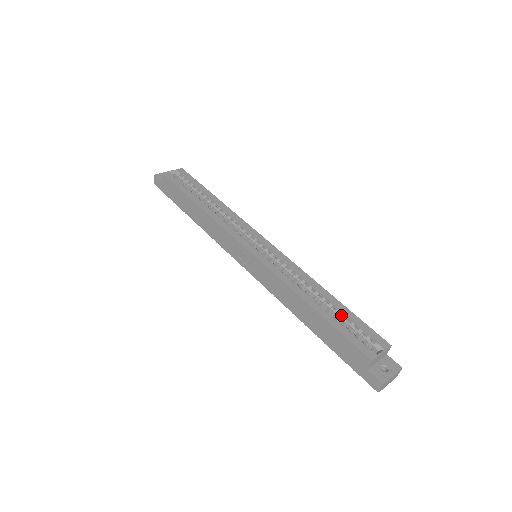
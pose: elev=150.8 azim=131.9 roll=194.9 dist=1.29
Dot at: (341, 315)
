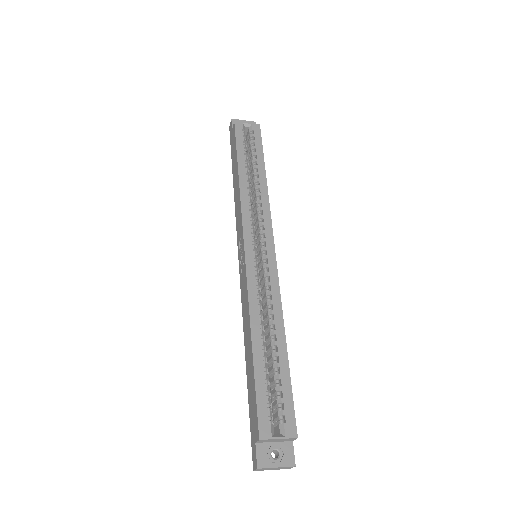
Dot at: (277, 371)
